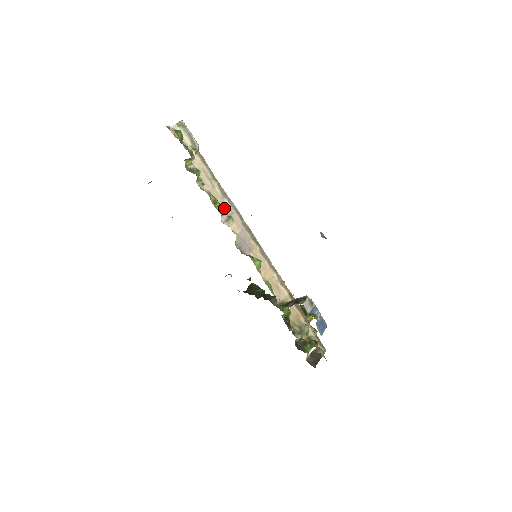
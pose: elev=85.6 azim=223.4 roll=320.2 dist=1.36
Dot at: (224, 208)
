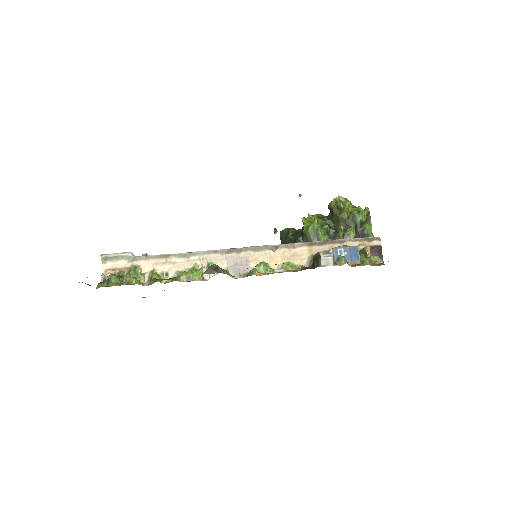
Dot at: (198, 266)
